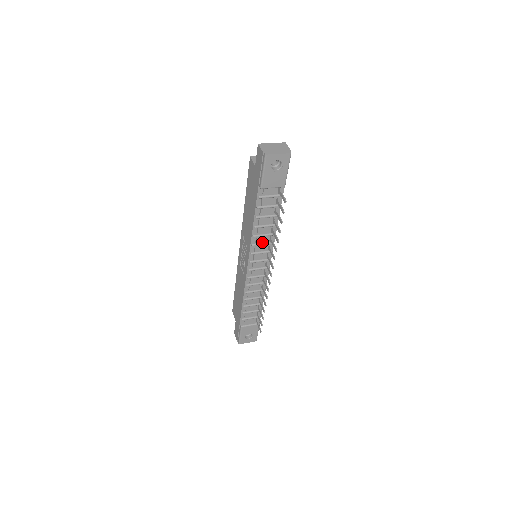
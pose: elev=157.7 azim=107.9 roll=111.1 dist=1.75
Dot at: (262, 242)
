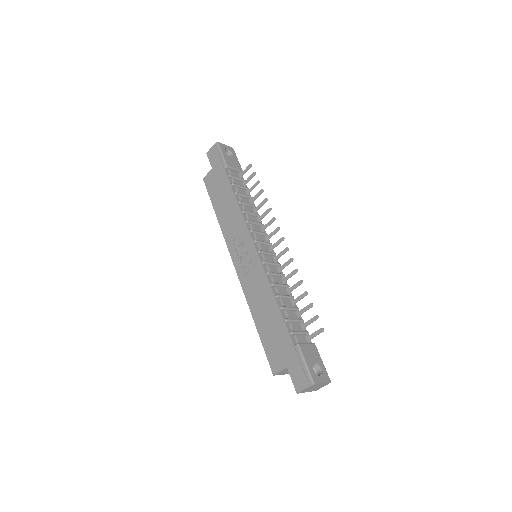
Dot at: (253, 222)
